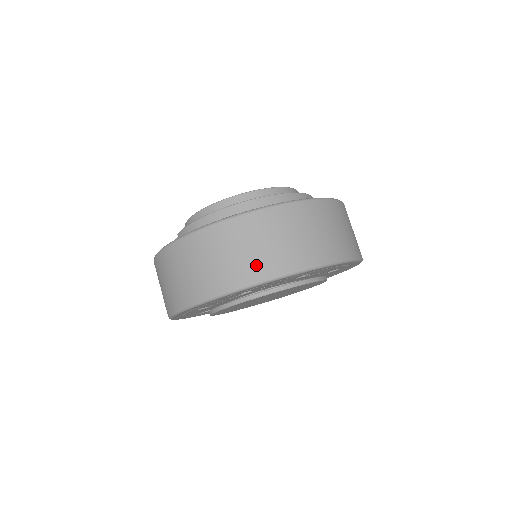
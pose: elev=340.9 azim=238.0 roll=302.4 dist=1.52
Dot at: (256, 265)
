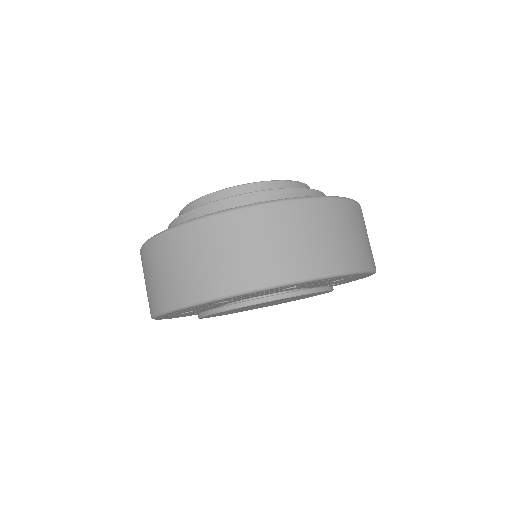
Dot at: (225, 275)
